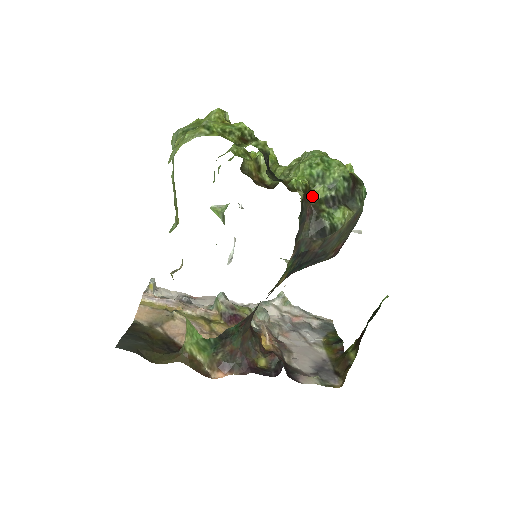
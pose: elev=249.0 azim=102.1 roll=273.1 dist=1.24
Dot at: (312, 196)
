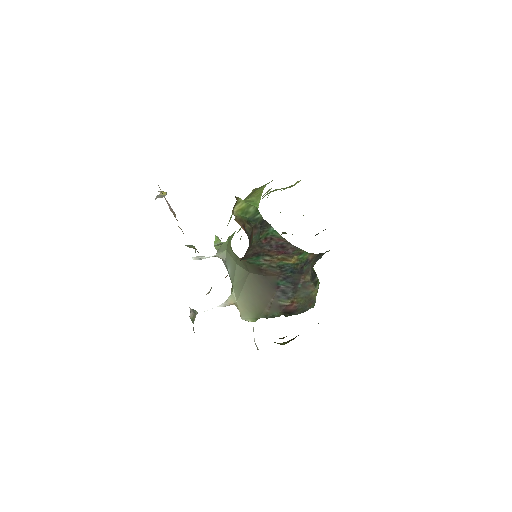
Dot at: occluded
